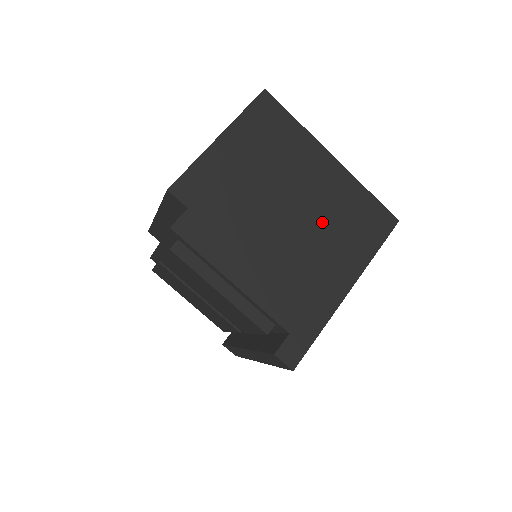
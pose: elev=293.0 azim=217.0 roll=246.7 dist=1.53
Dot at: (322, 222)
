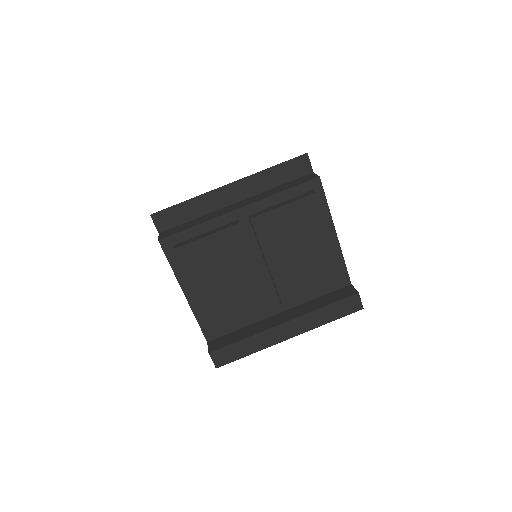
Dot at: occluded
